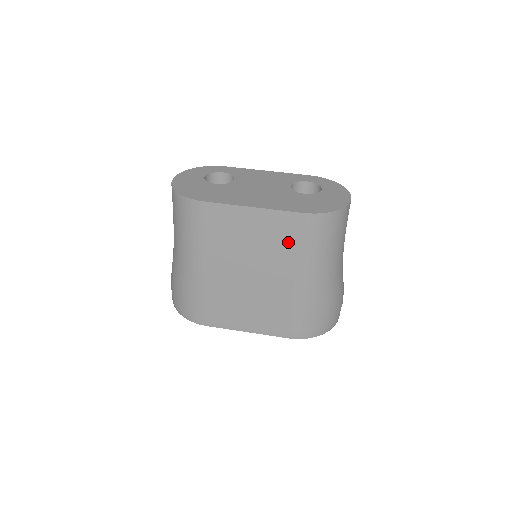
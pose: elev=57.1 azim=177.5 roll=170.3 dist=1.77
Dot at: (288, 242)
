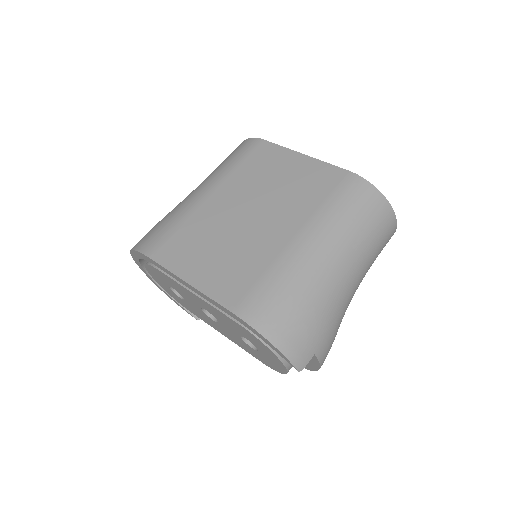
Dot at: (316, 193)
